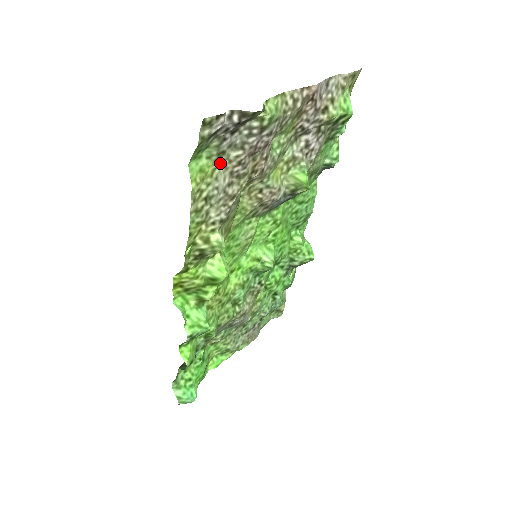
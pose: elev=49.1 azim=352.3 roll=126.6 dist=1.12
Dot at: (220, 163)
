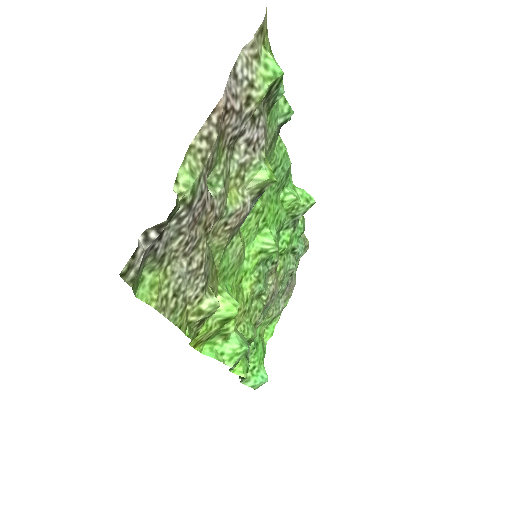
Dot at: (167, 262)
